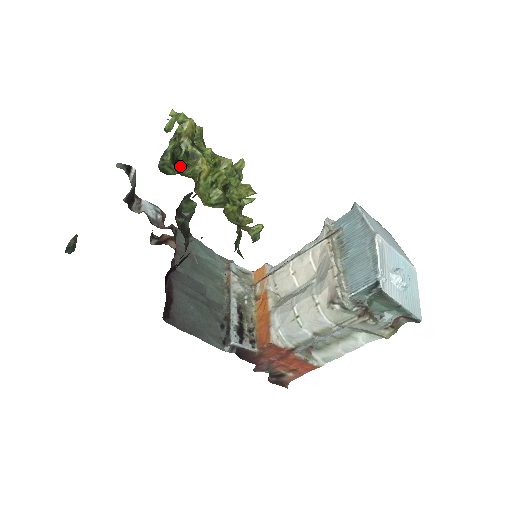
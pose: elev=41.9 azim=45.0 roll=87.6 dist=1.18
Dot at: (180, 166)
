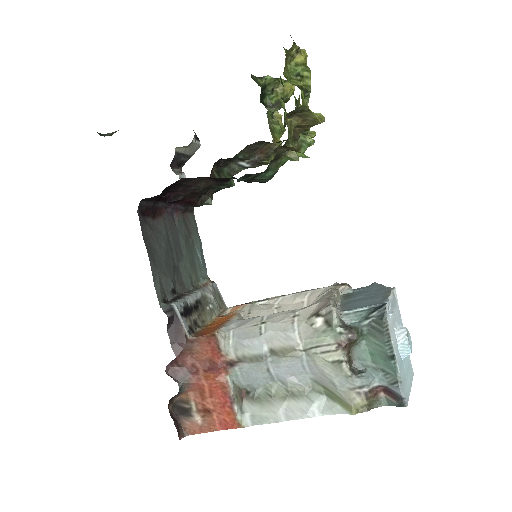
Dot at: occluded
